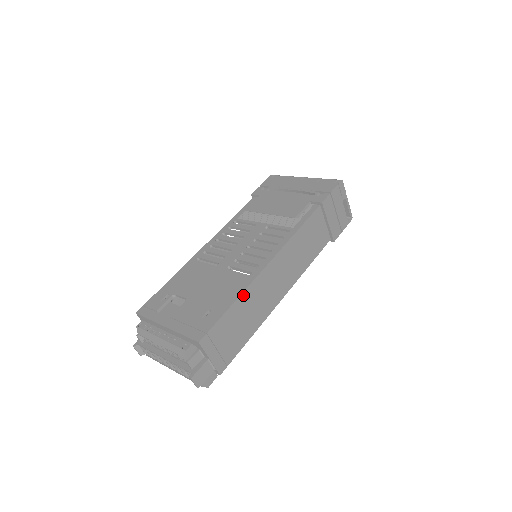
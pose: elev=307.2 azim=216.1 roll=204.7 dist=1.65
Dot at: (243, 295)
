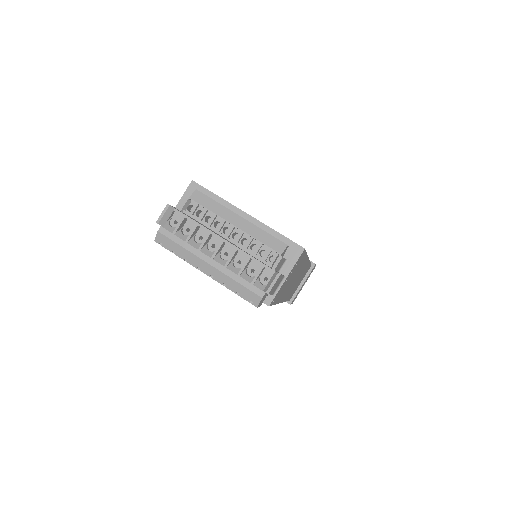
Dot at: occluded
